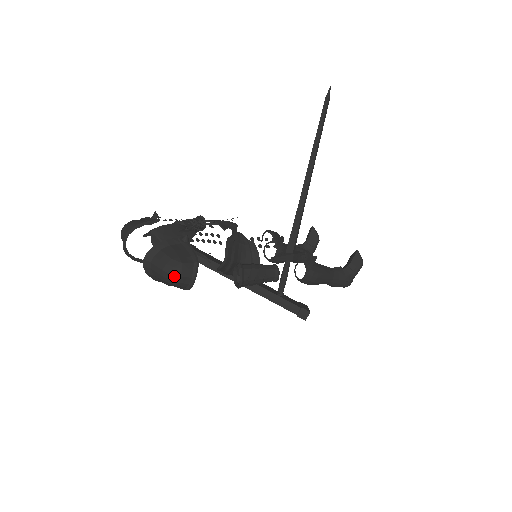
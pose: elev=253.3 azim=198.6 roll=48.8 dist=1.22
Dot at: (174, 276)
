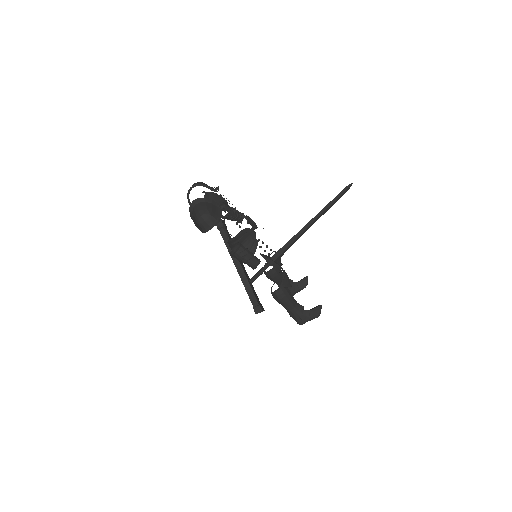
Dot at: (202, 218)
